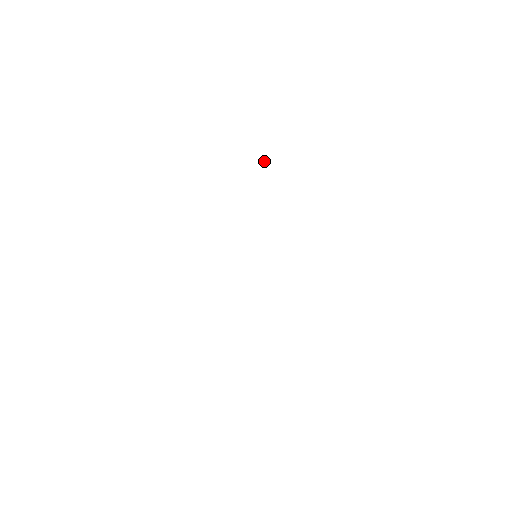
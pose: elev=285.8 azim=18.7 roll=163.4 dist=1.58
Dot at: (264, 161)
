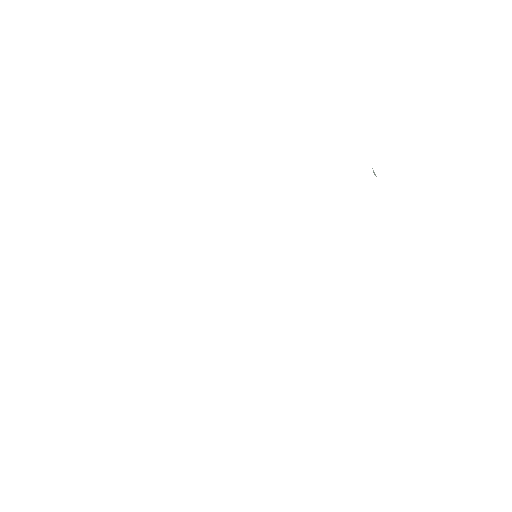
Dot at: (374, 172)
